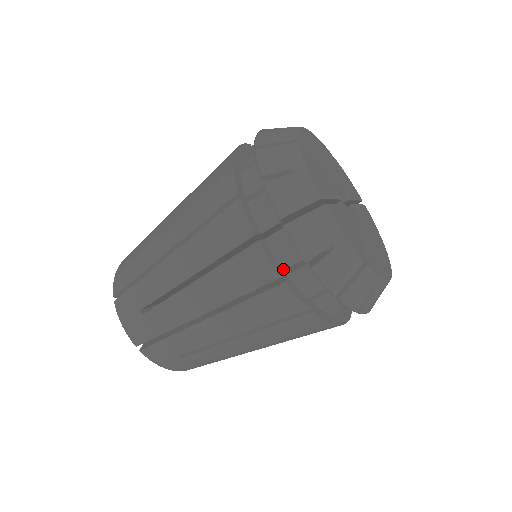
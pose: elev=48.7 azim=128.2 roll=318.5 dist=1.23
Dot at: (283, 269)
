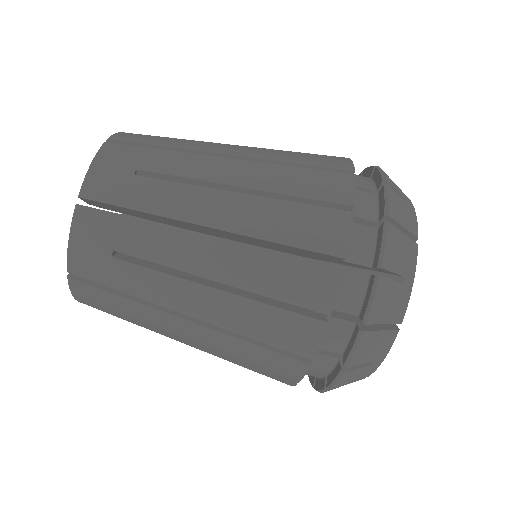
Dot at: occluded
